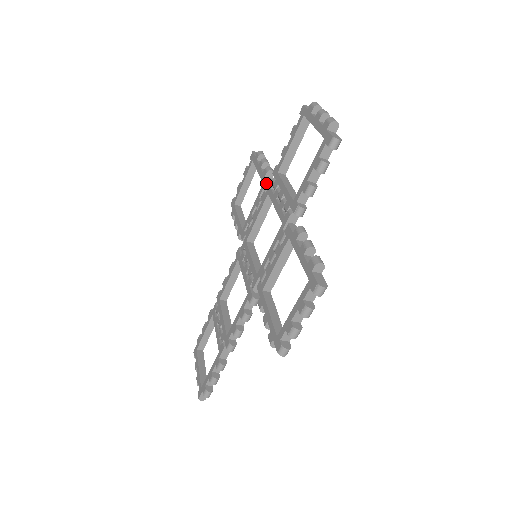
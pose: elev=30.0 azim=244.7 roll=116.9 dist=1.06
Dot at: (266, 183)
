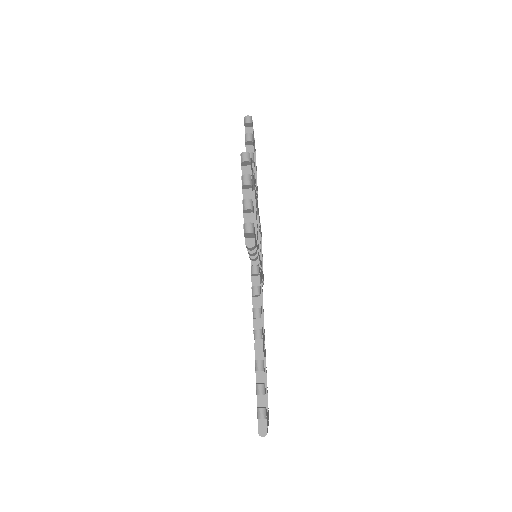
Dot at: occluded
